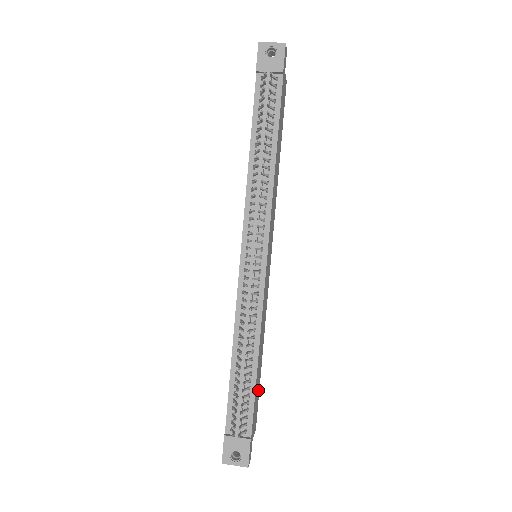
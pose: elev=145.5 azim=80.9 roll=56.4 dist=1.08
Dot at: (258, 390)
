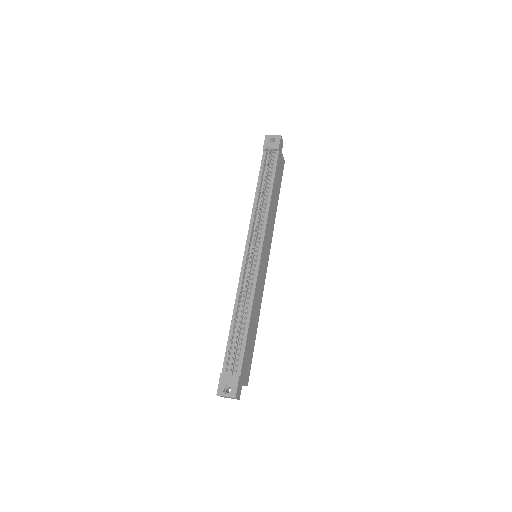
Dot at: (251, 352)
